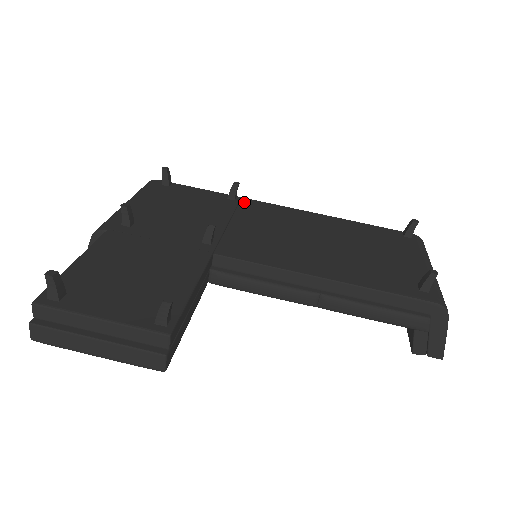
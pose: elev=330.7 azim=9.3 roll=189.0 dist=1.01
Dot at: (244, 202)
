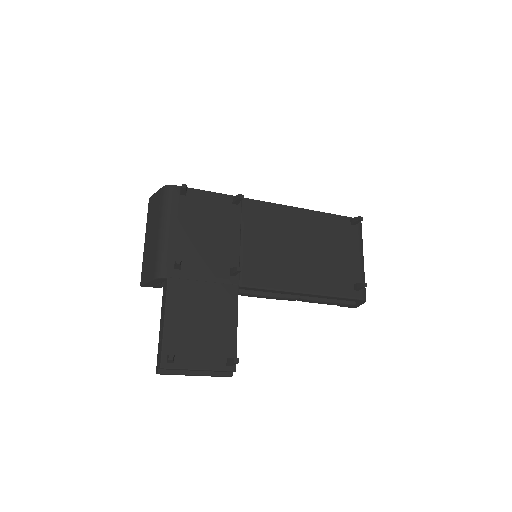
Dot at: (245, 206)
